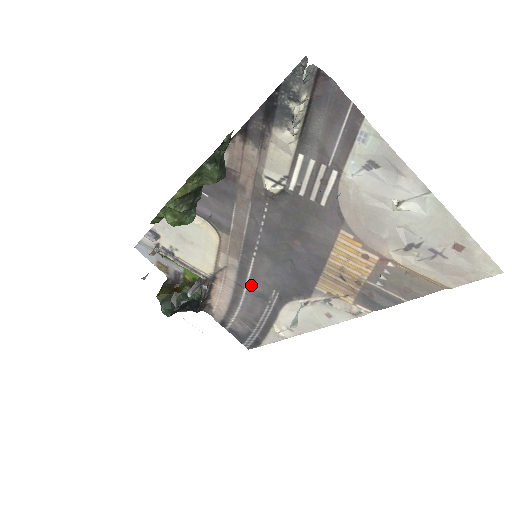
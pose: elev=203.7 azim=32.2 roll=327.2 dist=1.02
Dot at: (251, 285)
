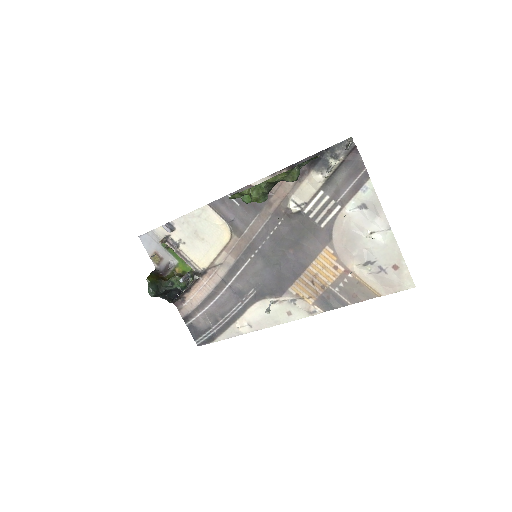
Dot at: (235, 282)
